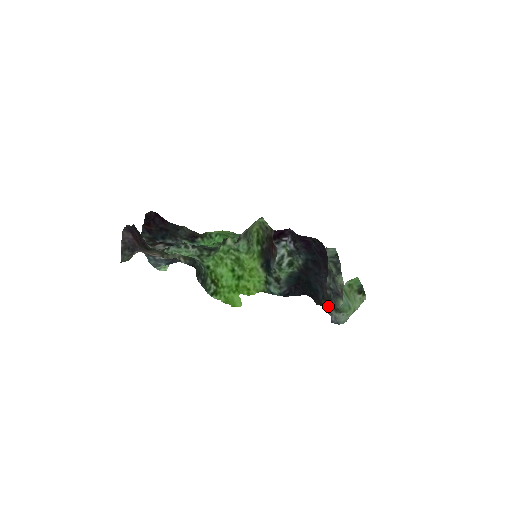
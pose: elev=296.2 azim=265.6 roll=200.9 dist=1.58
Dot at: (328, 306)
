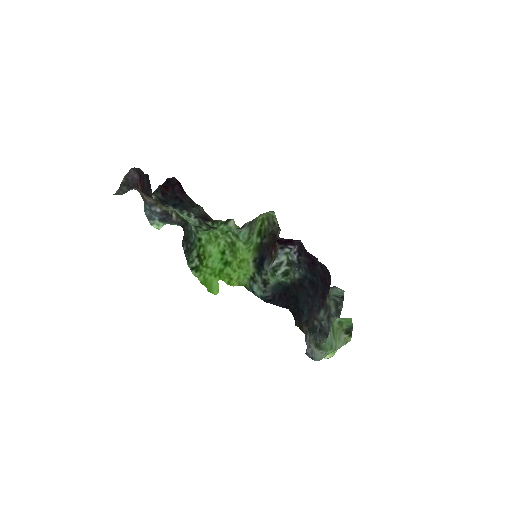
Dot at: (309, 336)
